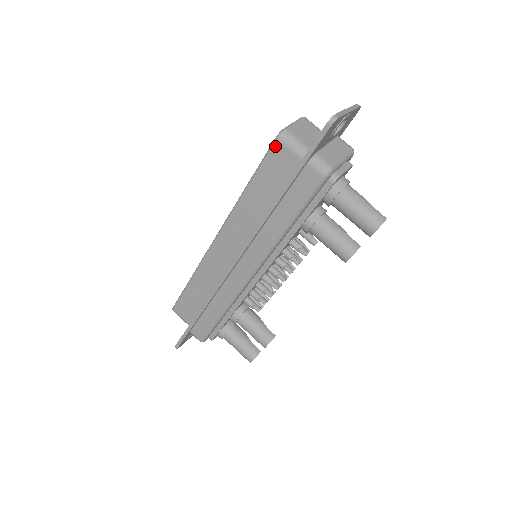
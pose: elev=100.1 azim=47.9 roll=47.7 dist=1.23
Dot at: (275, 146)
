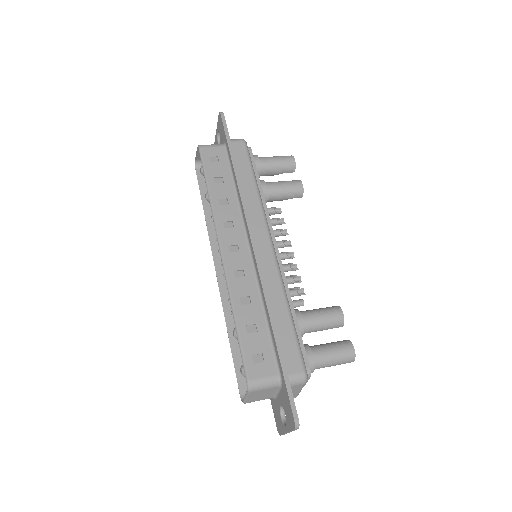
Dot at: (203, 152)
